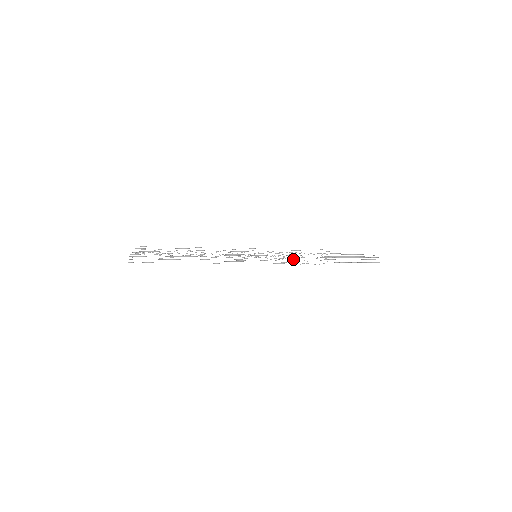
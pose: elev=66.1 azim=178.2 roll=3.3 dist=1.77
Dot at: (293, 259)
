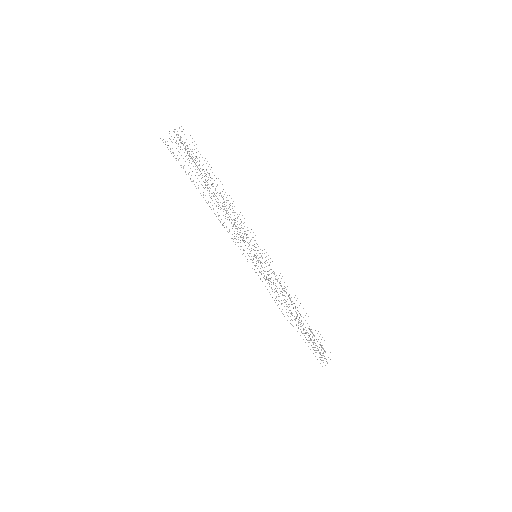
Dot at: occluded
